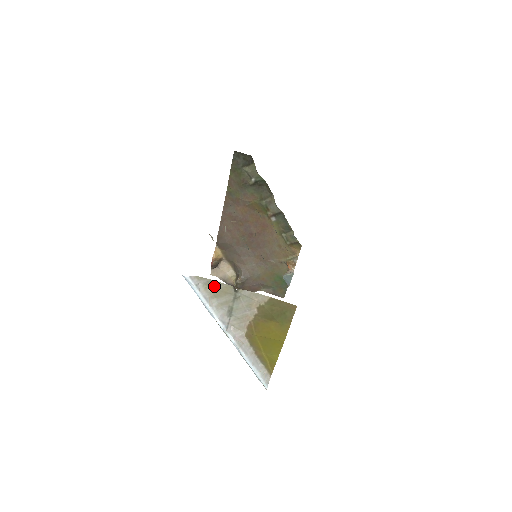
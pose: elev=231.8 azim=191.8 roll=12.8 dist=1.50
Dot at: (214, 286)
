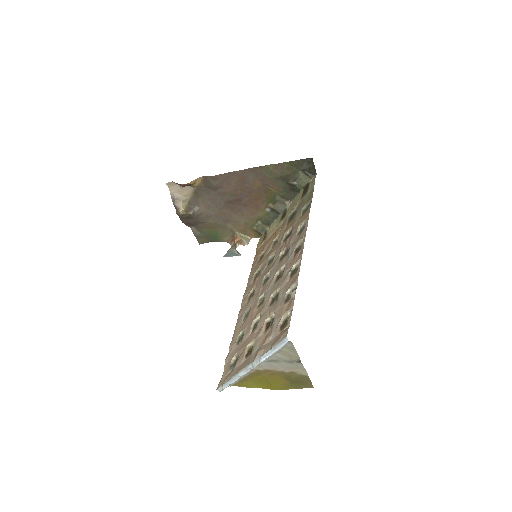
Dot at: (290, 350)
